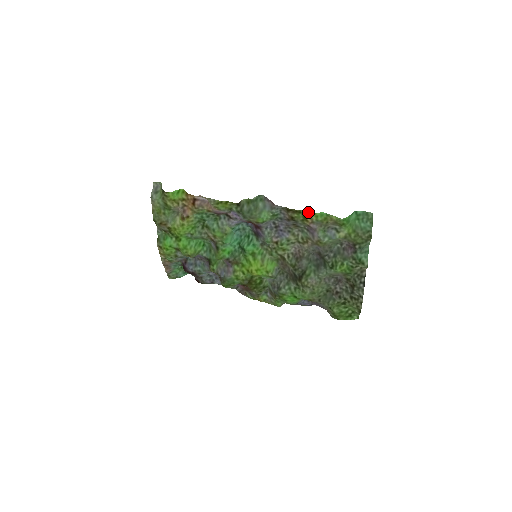
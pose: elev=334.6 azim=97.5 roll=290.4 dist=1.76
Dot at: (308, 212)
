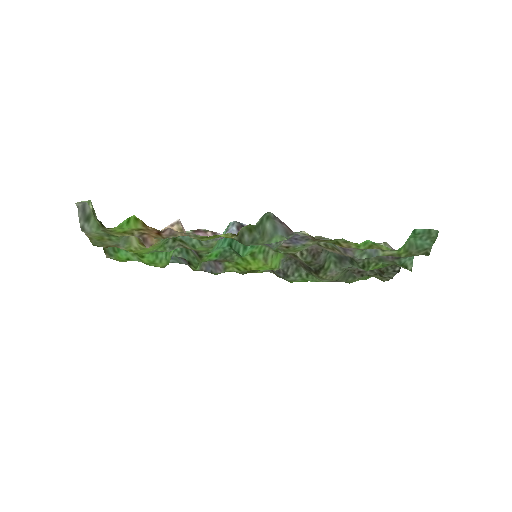
Dot at: (345, 241)
